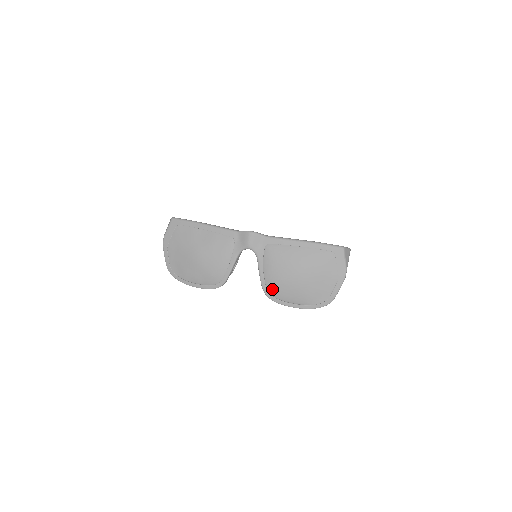
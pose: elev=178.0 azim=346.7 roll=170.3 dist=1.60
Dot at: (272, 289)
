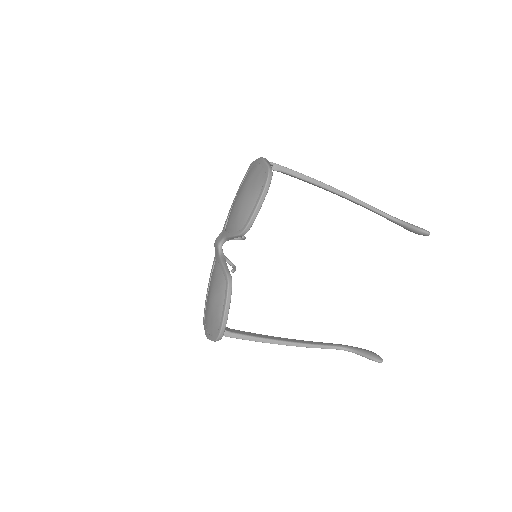
Dot at: (241, 225)
